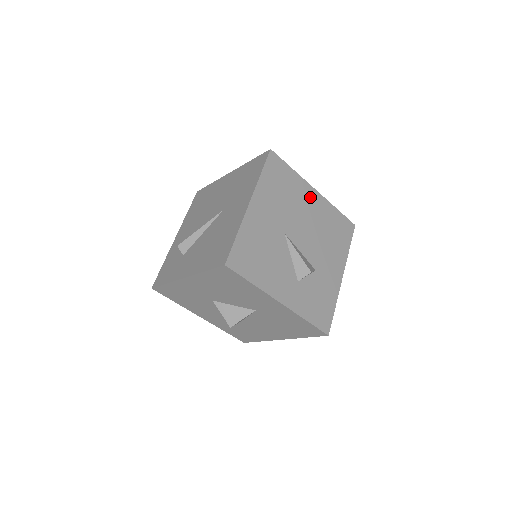
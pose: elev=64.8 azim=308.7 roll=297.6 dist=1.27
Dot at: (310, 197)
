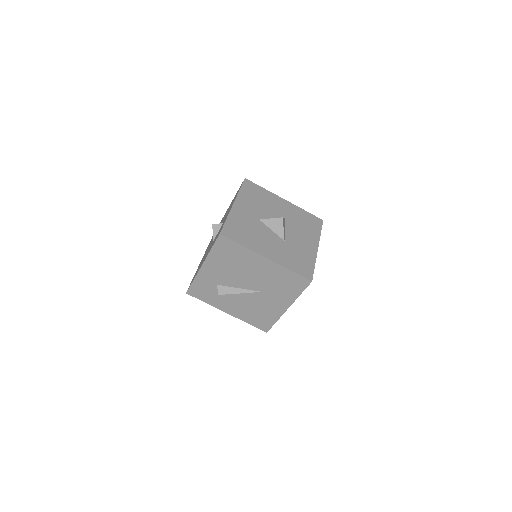
Dot at: occluded
